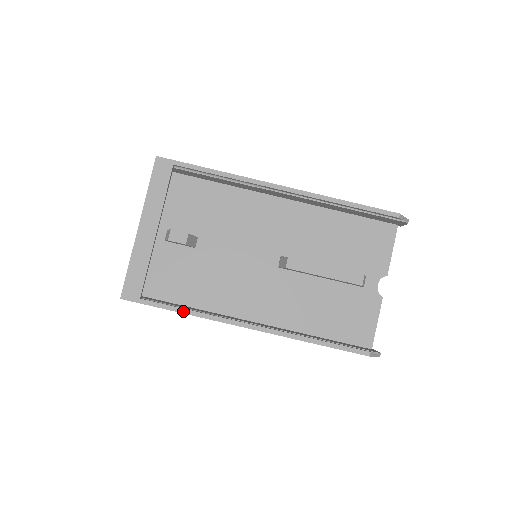
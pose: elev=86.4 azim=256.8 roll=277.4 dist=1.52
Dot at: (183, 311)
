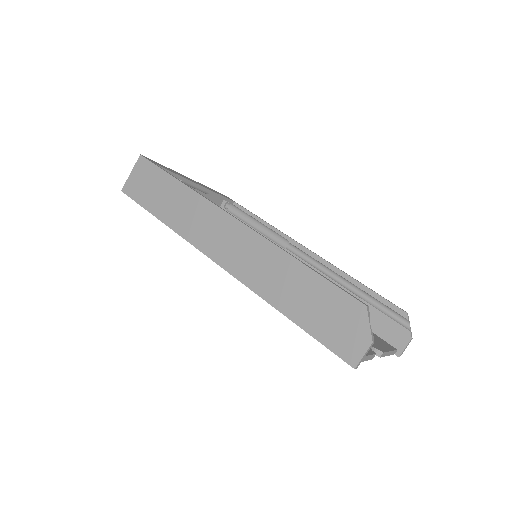
Dot at: (185, 184)
